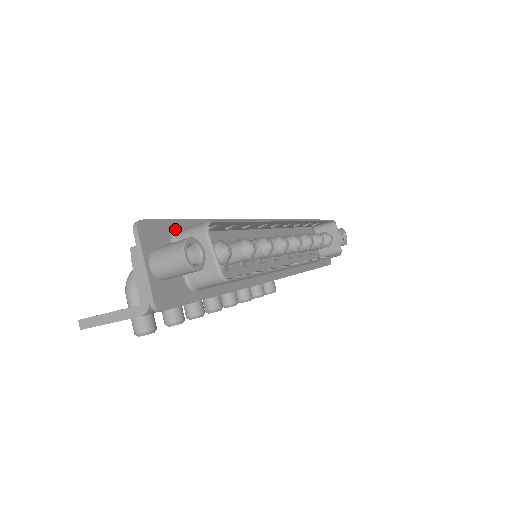
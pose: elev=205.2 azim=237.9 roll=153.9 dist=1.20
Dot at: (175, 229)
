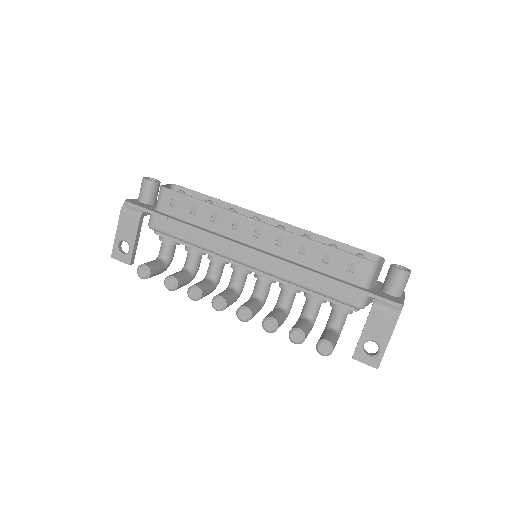
Dot at: occluded
